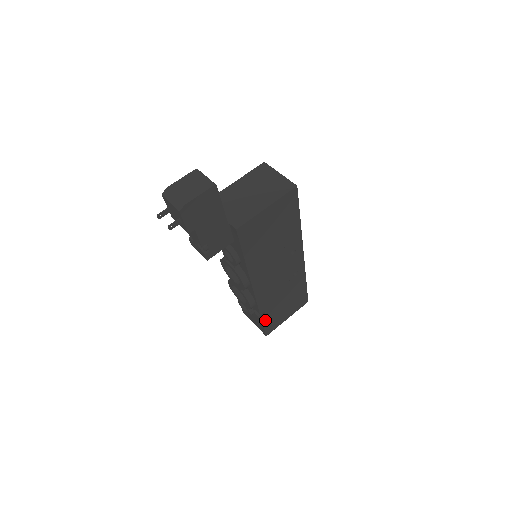
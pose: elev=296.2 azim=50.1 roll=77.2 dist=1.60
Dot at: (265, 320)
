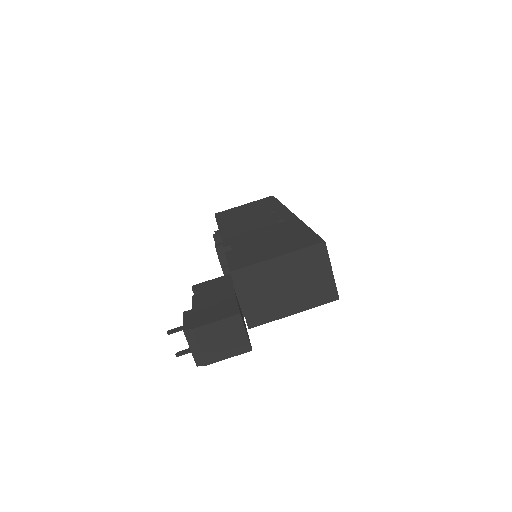
Dot at: occluded
